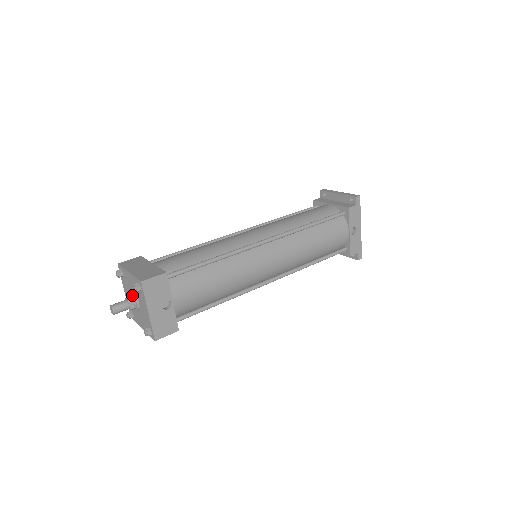
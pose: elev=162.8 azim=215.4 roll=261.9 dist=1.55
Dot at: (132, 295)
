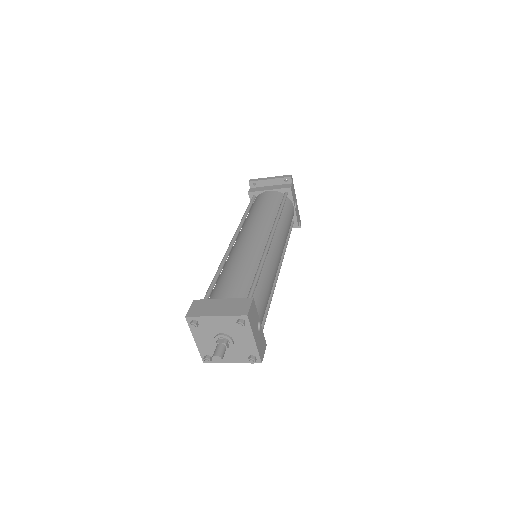
Dot at: (223, 336)
